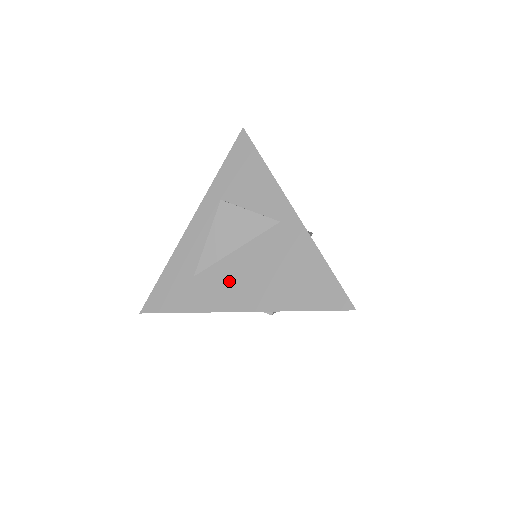
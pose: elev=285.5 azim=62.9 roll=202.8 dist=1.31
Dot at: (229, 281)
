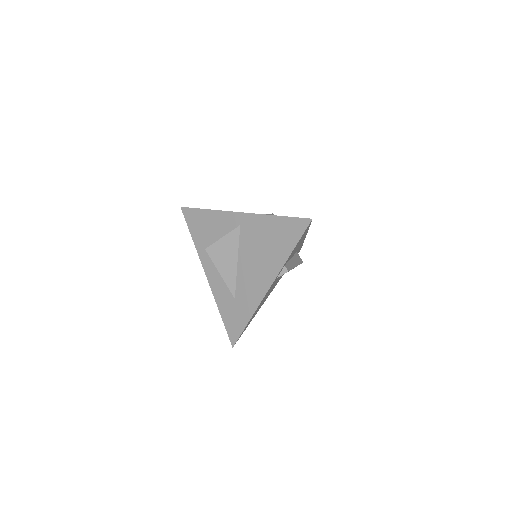
Dot at: (250, 280)
